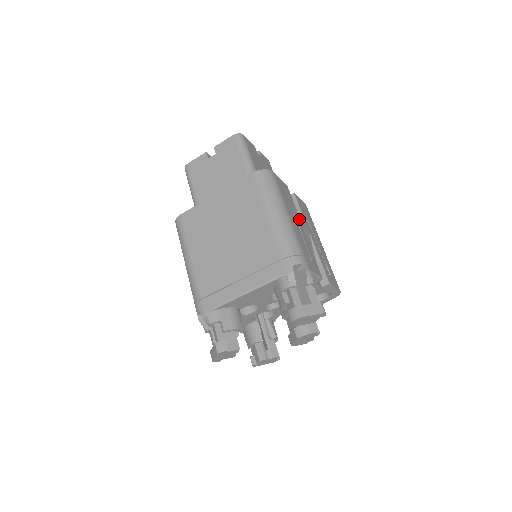
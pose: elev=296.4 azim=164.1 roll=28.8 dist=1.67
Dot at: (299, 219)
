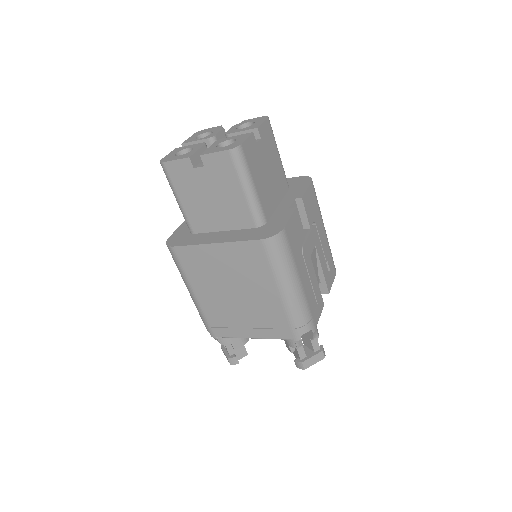
Dot at: (307, 251)
